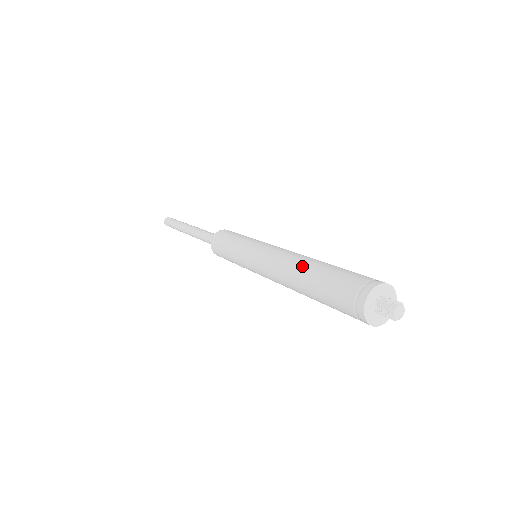
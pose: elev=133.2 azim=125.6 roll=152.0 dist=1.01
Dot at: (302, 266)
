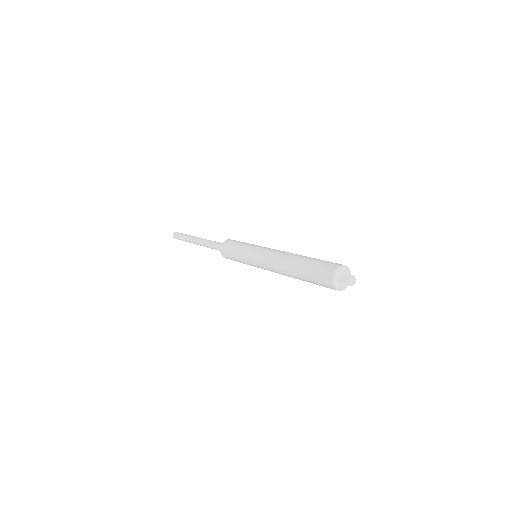
Dot at: (289, 265)
